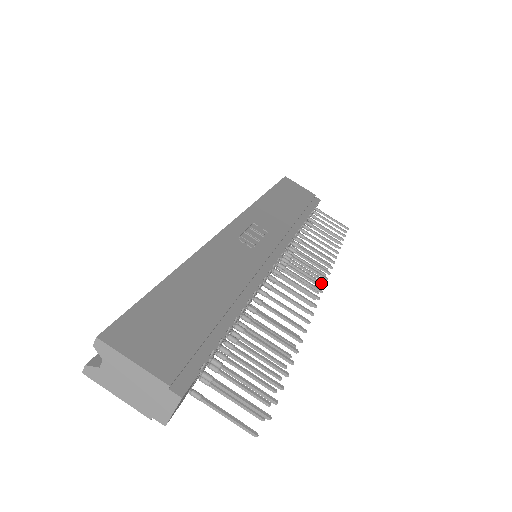
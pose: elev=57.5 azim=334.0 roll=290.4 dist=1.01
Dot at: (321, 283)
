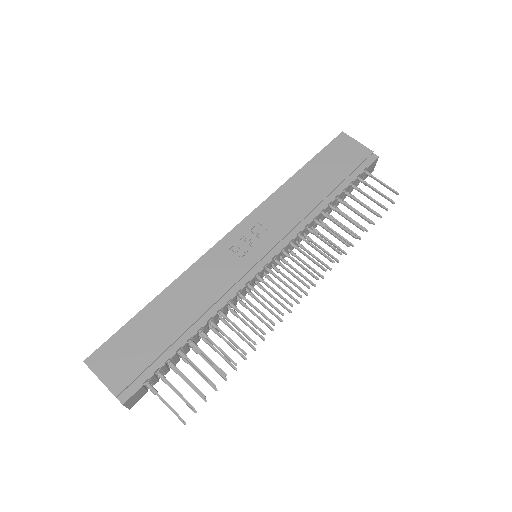
Dot at: (306, 286)
